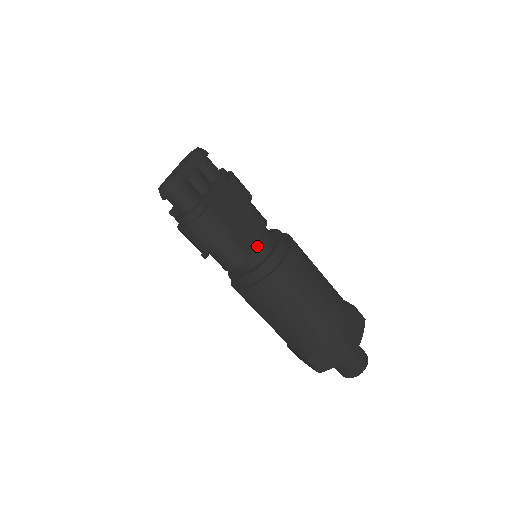
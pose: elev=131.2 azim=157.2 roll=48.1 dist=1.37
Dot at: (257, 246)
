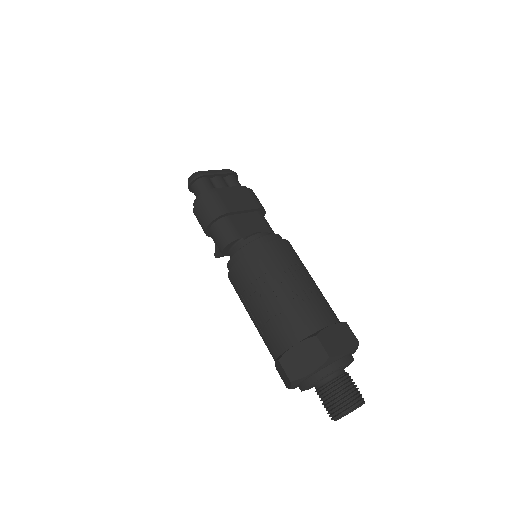
Dot at: (251, 234)
